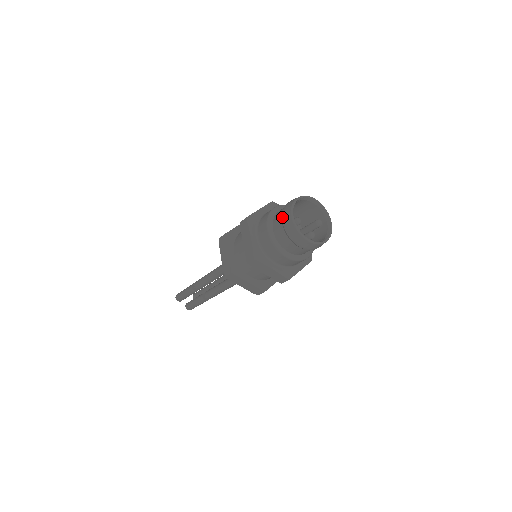
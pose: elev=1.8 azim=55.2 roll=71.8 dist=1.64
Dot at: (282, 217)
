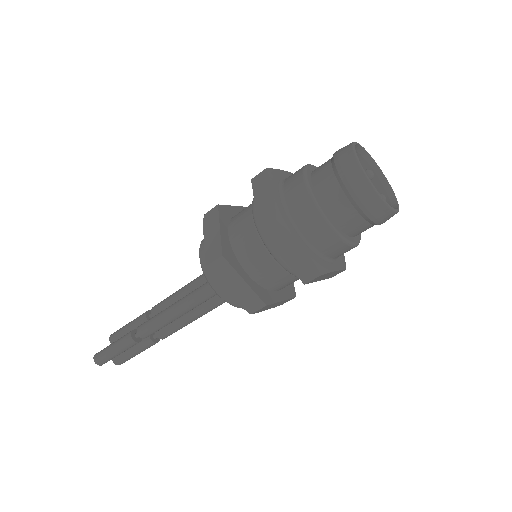
Dot at: (352, 196)
